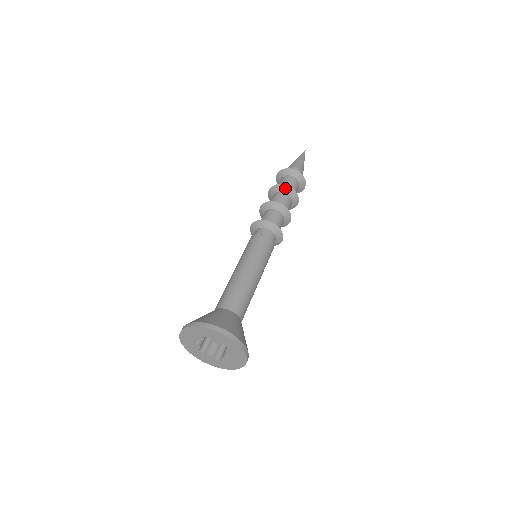
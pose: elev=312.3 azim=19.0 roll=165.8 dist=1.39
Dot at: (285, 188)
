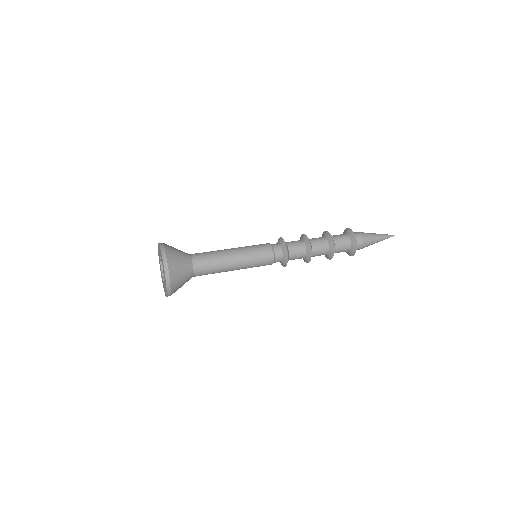
Dot at: (332, 244)
